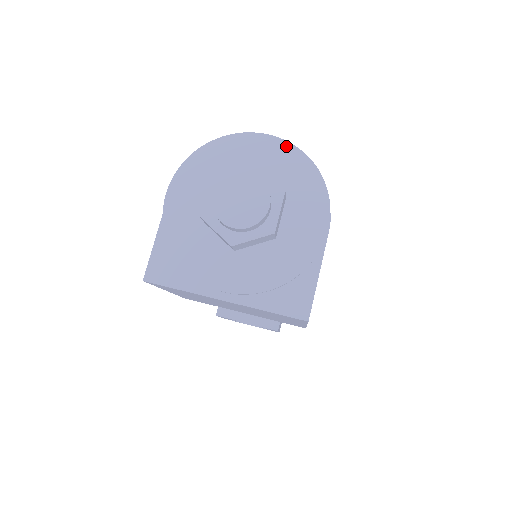
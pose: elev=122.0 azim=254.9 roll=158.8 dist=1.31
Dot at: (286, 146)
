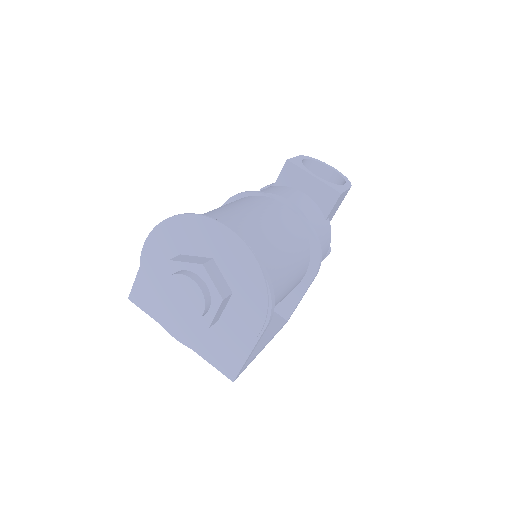
Dot at: (243, 247)
